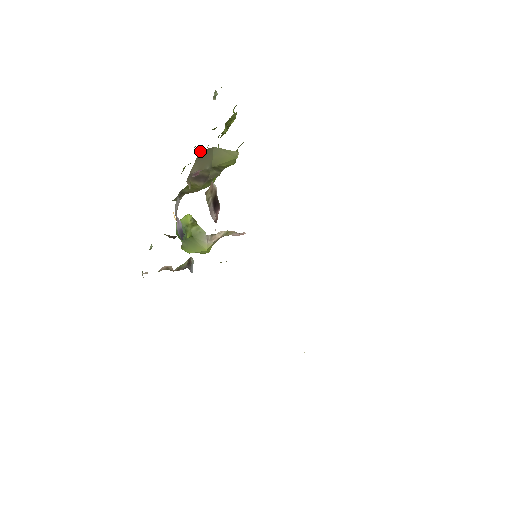
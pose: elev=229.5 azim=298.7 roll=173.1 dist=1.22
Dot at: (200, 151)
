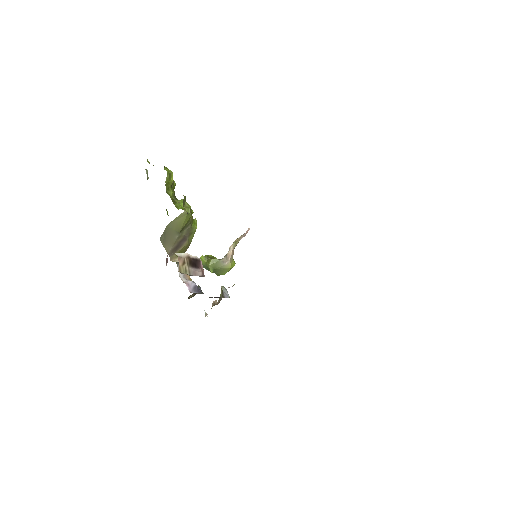
Dot at: (160, 239)
